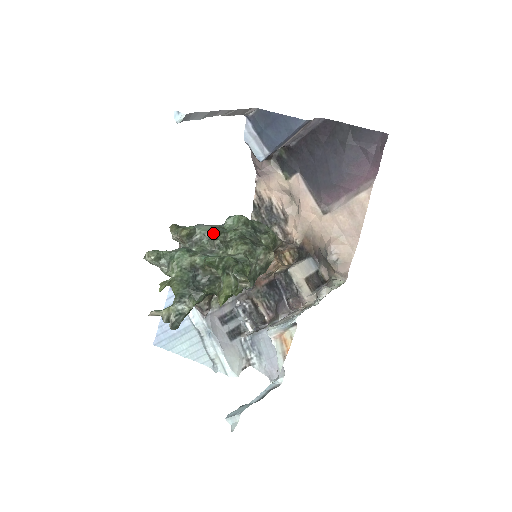
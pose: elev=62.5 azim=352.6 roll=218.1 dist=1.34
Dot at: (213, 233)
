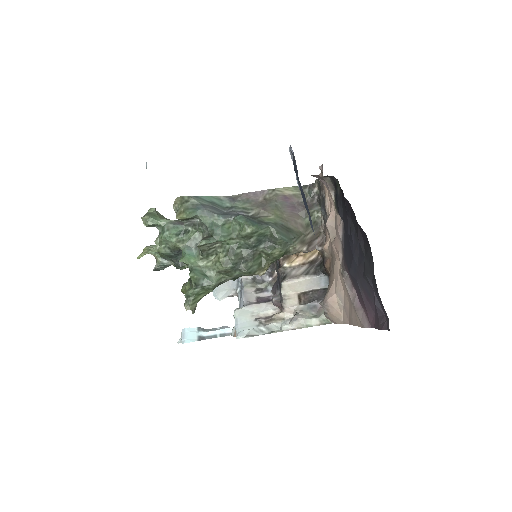
Dot at: (208, 231)
